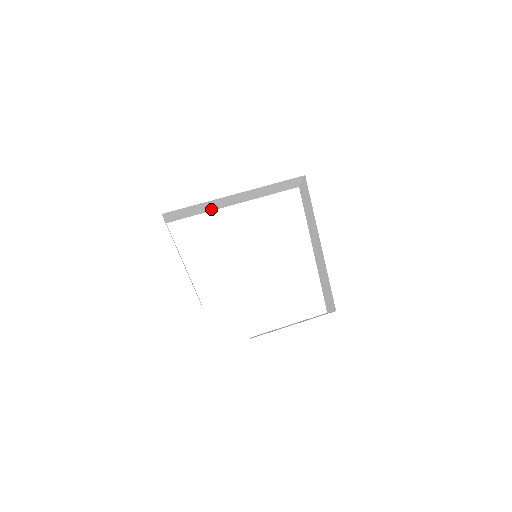
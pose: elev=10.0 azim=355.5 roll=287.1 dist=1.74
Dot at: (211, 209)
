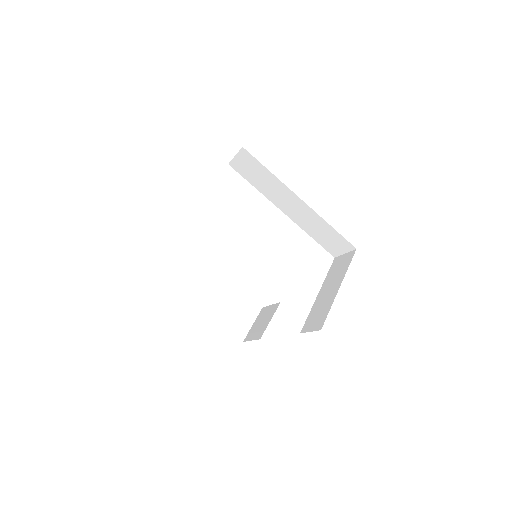
Dot at: occluded
